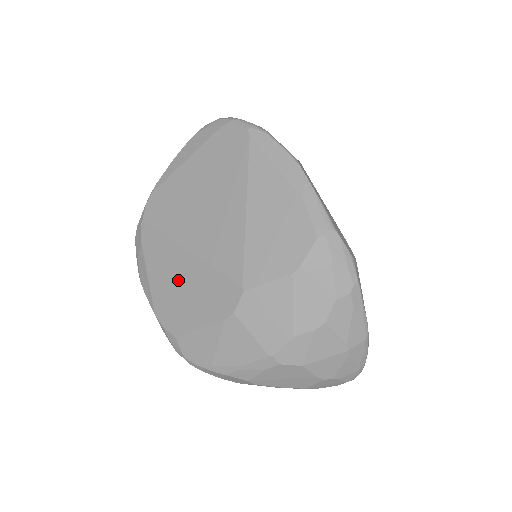
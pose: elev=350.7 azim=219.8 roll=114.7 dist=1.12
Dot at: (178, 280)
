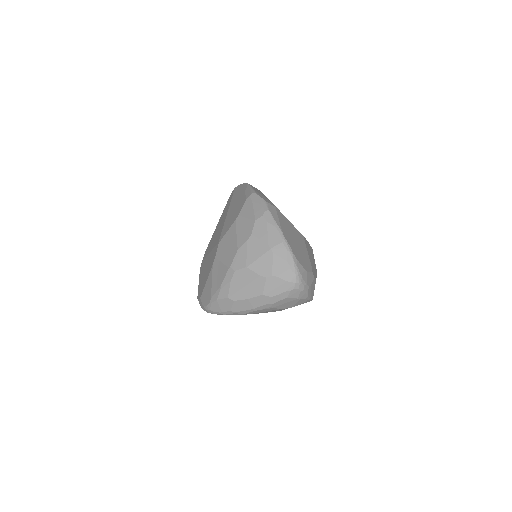
Dot at: (205, 270)
